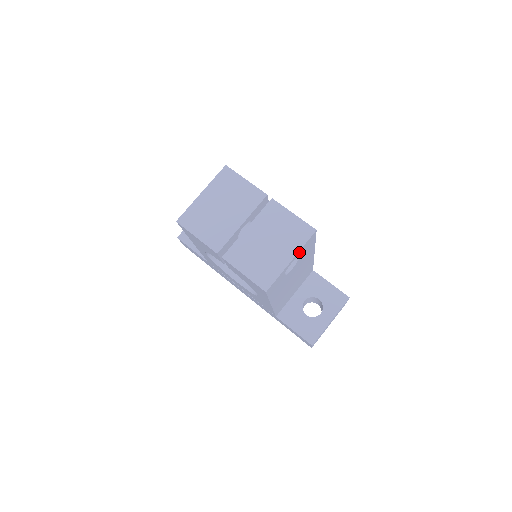
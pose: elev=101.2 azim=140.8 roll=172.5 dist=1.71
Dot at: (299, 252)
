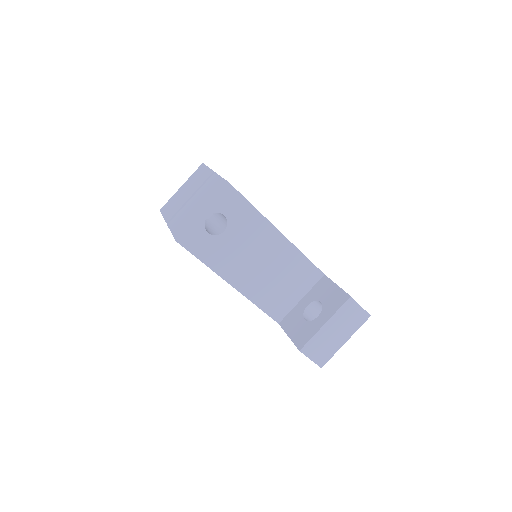
Dot at: (214, 205)
